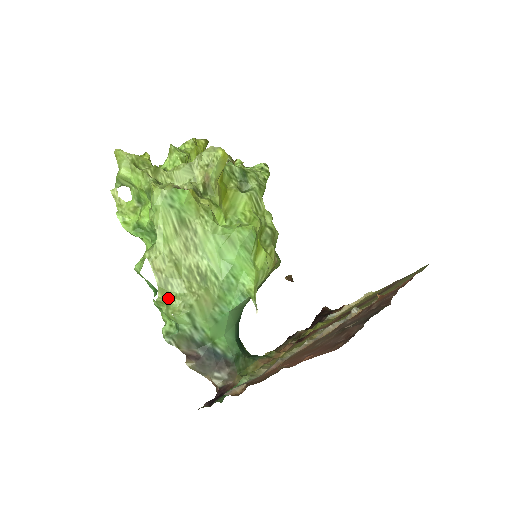
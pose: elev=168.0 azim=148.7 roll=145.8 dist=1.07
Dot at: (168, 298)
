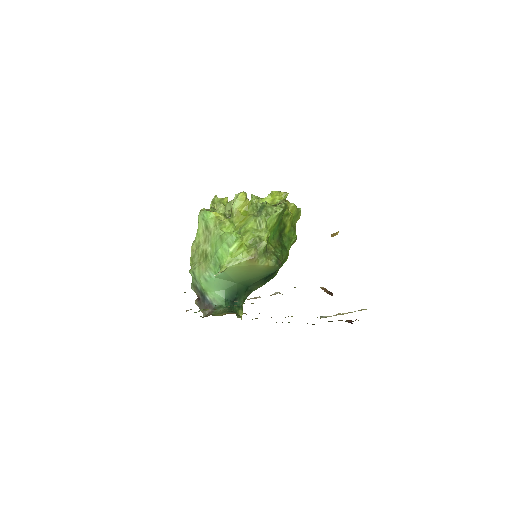
Dot at: (192, 264)
